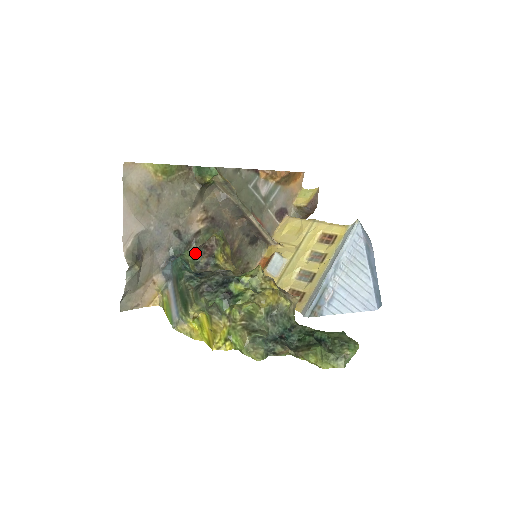
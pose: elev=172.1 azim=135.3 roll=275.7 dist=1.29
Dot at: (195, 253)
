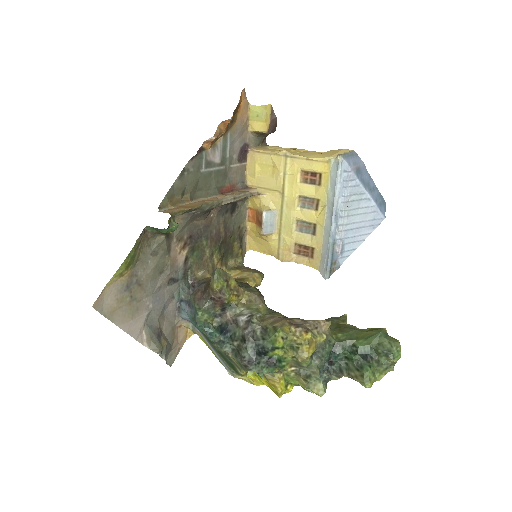
Dot at: (207, 308)
